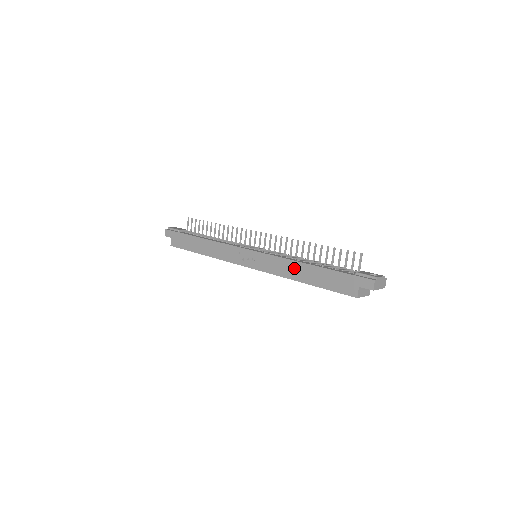
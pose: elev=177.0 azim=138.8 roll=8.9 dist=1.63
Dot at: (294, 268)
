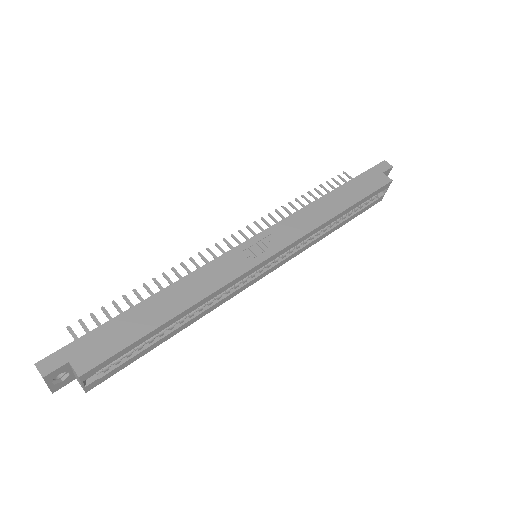
Dot at: (321, 207)
